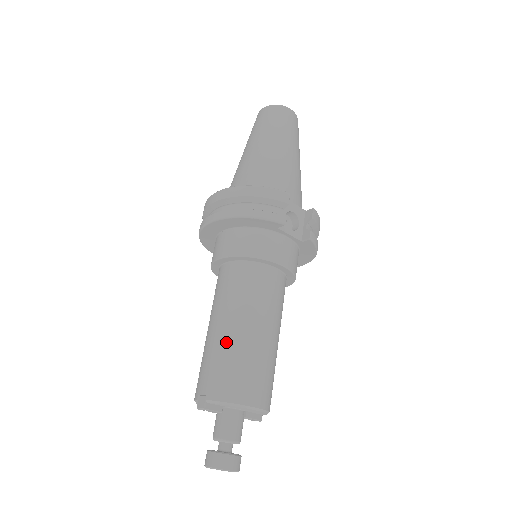
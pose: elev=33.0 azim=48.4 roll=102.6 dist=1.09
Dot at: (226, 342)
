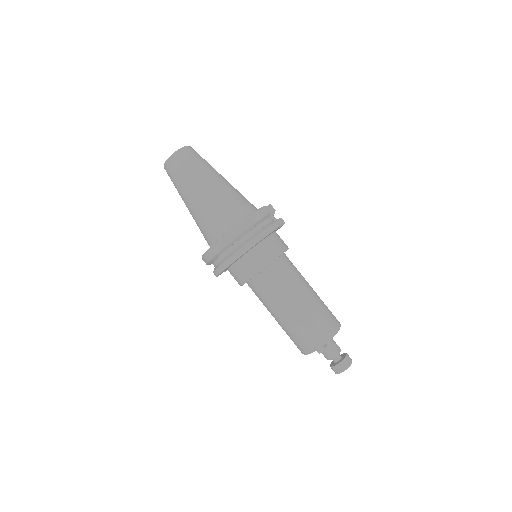
Dot at: (306, 311)
